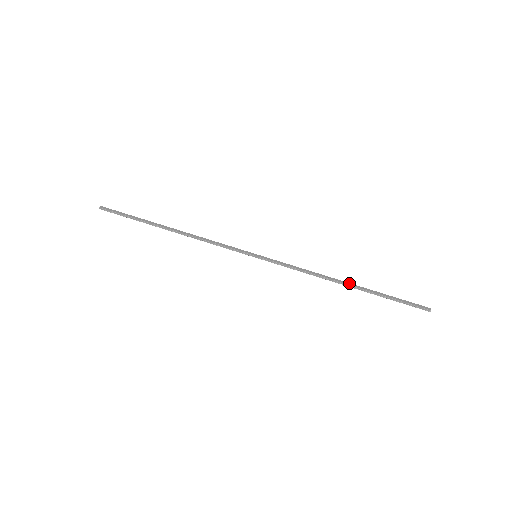
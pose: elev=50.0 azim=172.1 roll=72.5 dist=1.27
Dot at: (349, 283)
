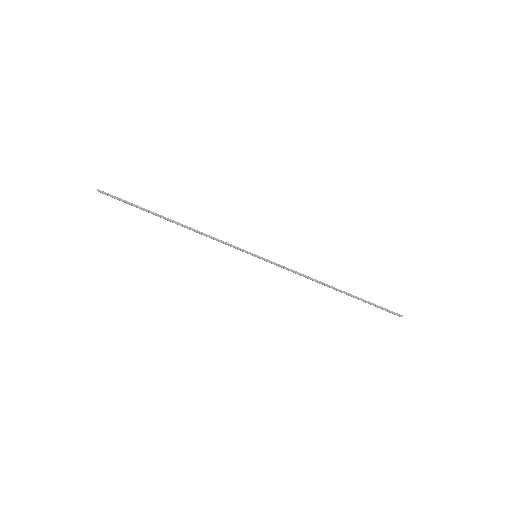
Dot at: occluded
